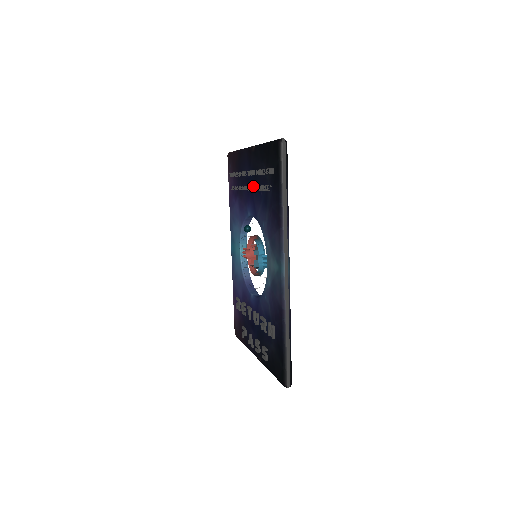
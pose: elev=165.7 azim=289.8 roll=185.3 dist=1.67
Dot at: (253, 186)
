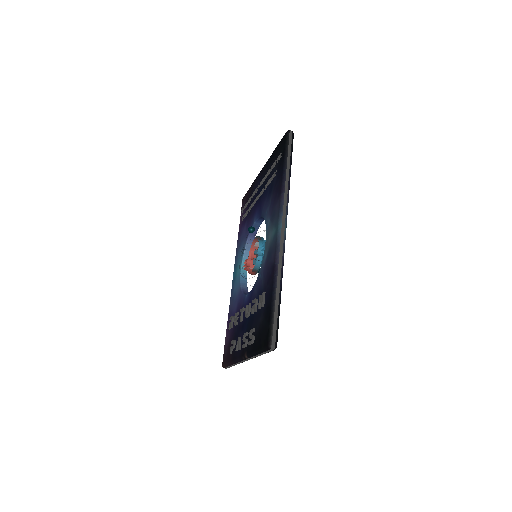
Dot at: (261, 192)
